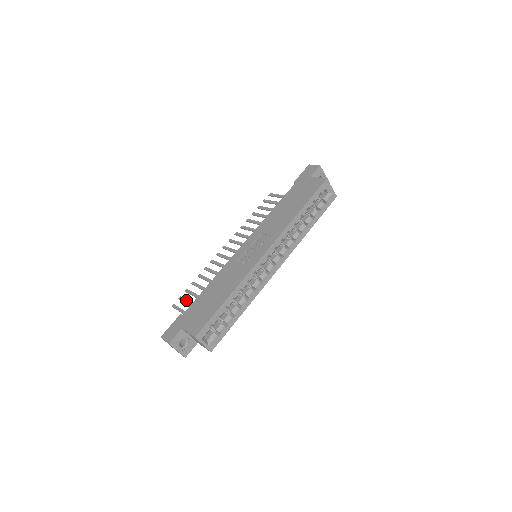
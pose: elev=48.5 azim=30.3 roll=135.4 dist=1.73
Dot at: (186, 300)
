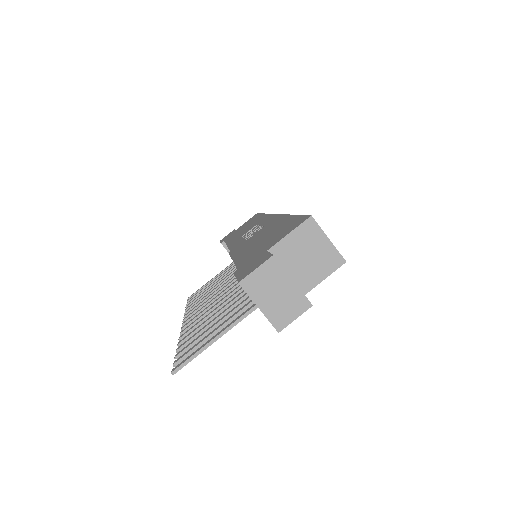
Dot at: occluded
